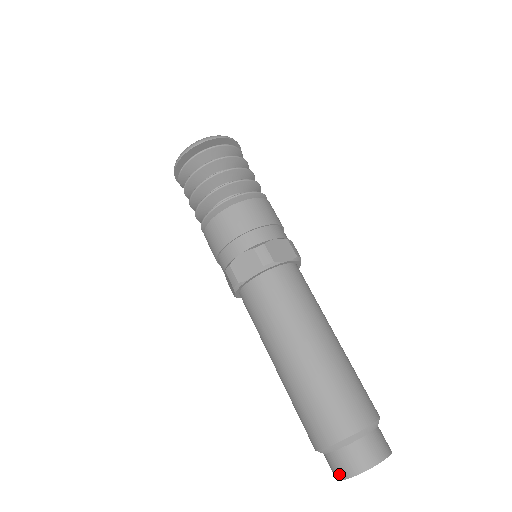
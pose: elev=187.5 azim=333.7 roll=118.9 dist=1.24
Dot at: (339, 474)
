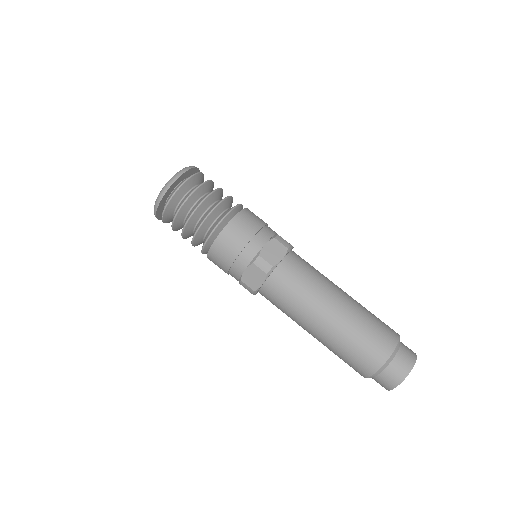
Dot at: (386, 388)
